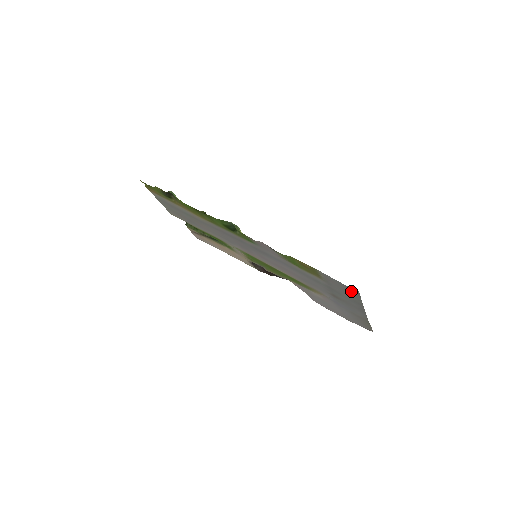
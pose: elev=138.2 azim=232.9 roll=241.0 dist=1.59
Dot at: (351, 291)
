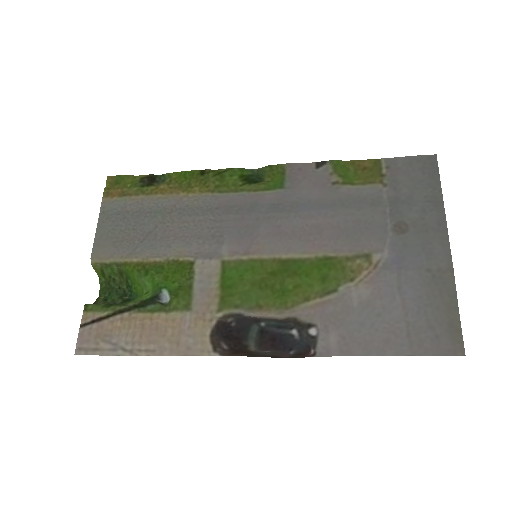
Dot at: (426, 167)
